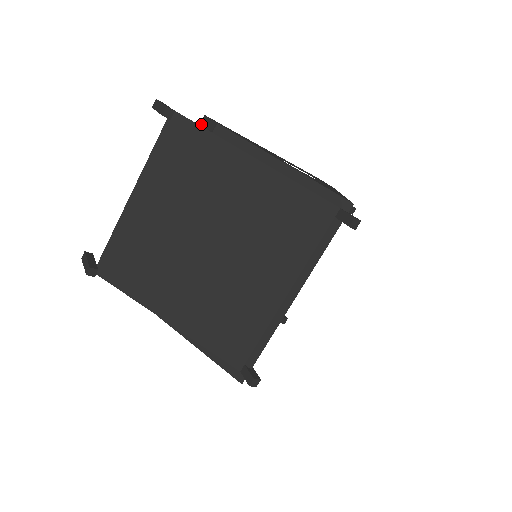
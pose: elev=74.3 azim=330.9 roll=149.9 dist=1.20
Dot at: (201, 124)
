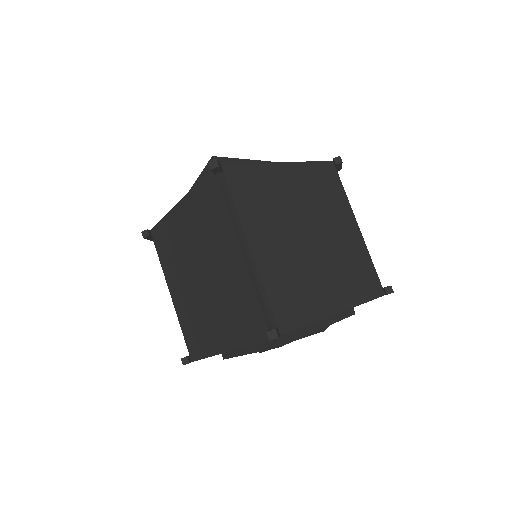
Dot at: occluded
